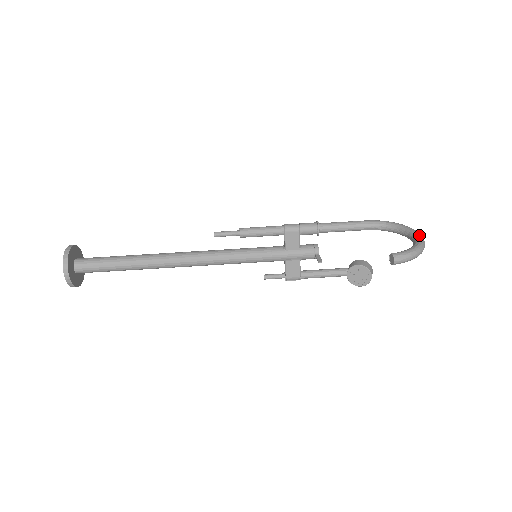
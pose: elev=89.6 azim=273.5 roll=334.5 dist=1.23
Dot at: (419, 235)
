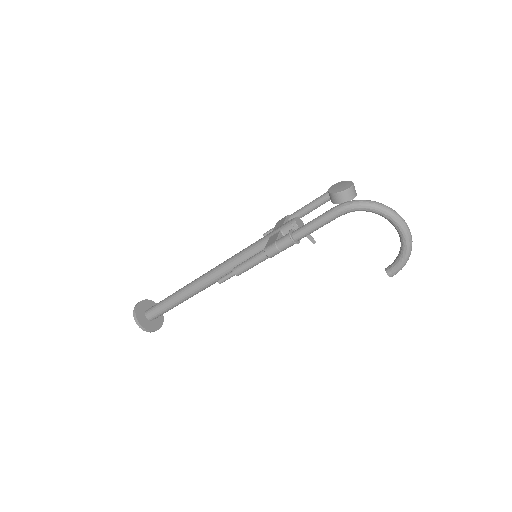
Dot at: (402, 231)
